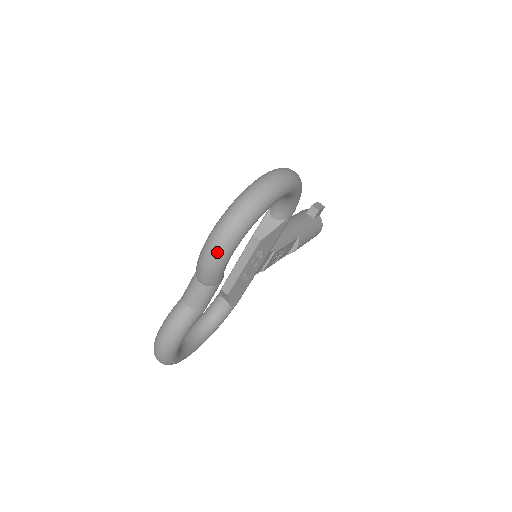
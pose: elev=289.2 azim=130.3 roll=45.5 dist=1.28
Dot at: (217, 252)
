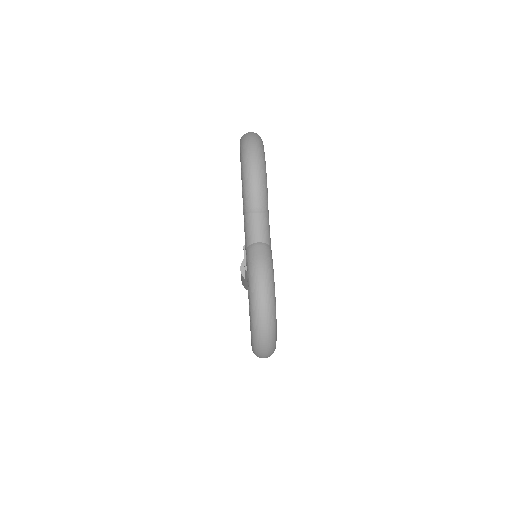
Dot at: (258, 167)
